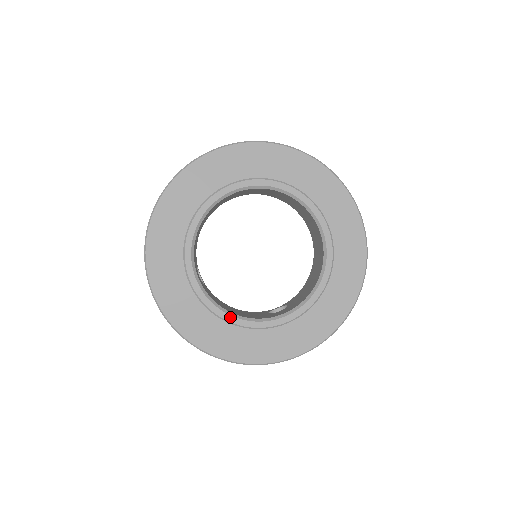
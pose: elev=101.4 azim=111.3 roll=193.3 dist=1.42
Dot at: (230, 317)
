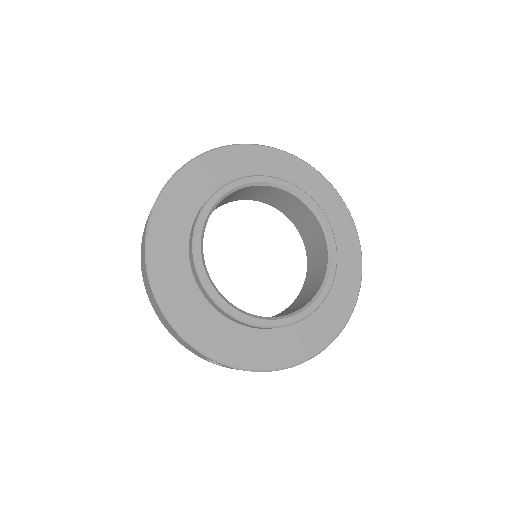
Dot at: (204, 272)
